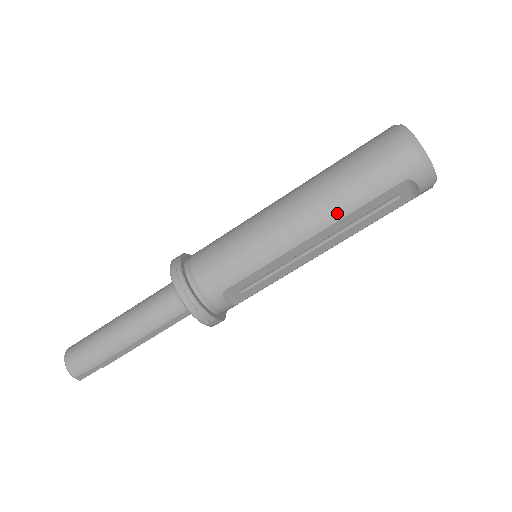
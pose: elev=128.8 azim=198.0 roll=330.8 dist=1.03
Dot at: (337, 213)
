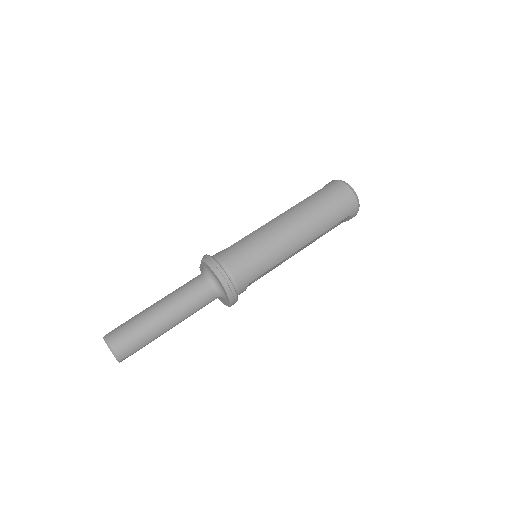
Dot at: (318, 234)
